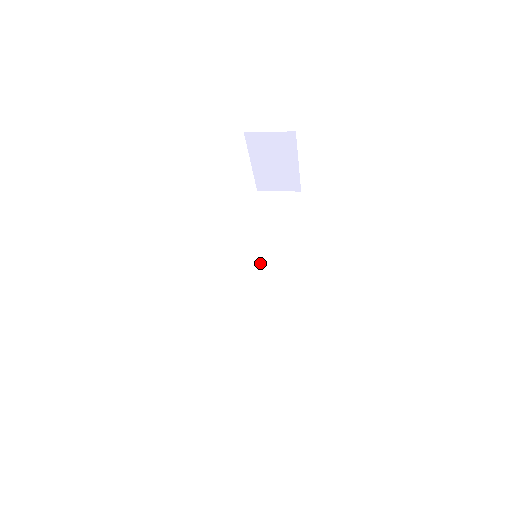
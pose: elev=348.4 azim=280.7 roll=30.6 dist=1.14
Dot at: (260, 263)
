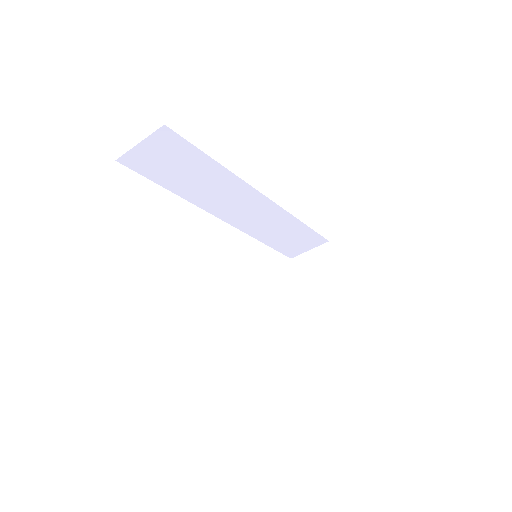
Dot at: occluded
